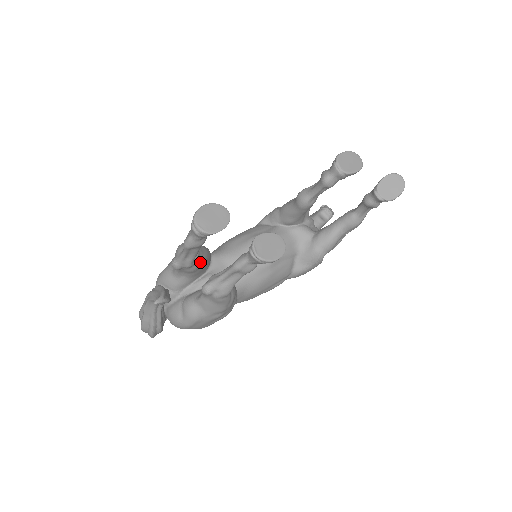
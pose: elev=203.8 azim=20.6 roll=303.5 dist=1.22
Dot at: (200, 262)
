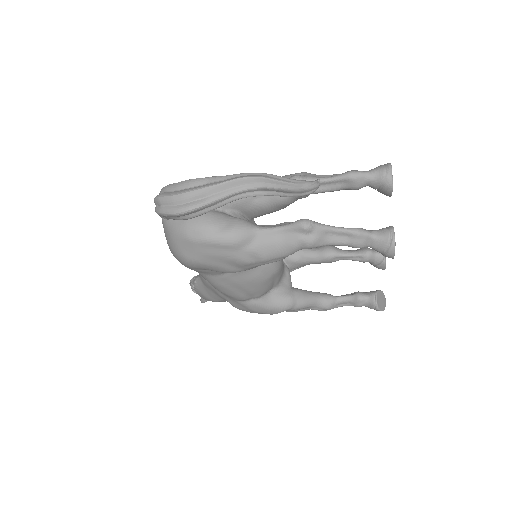
Dot at: (291, 203)
